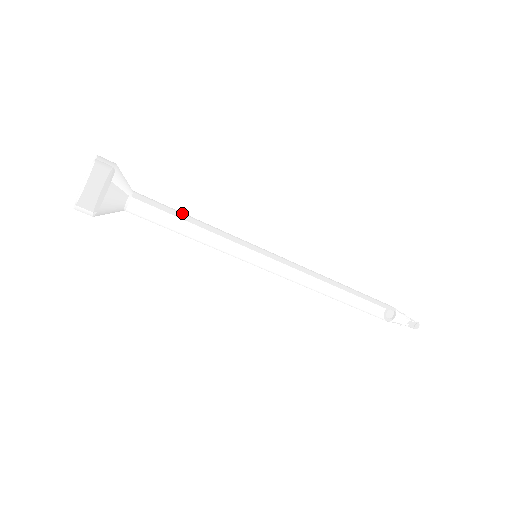
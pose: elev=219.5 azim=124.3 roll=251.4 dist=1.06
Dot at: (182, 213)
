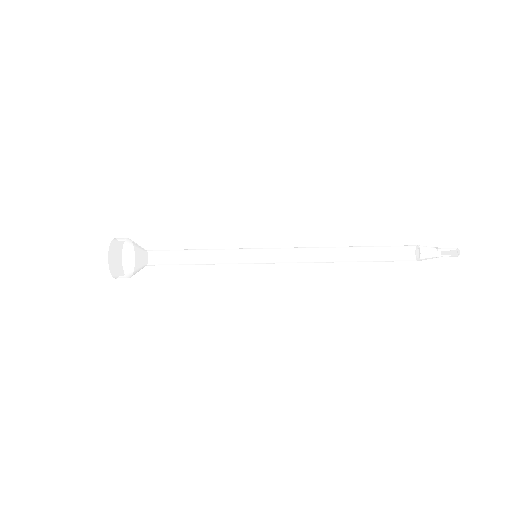
Dot at: (183, 257)
